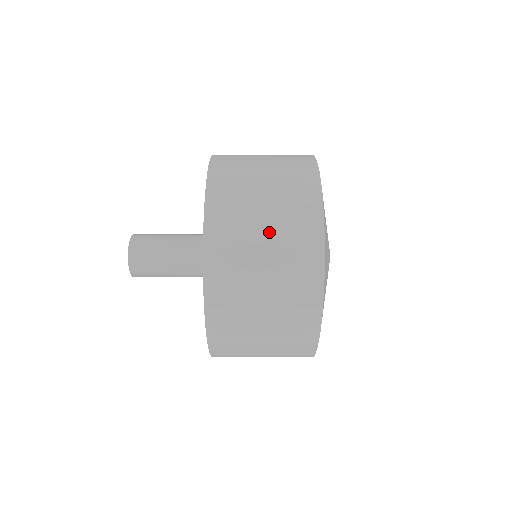
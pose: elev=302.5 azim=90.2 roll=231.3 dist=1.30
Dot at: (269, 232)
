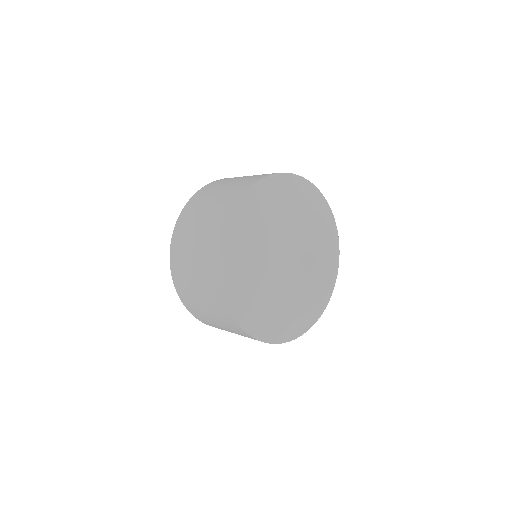
Dot at: (210, 206)
